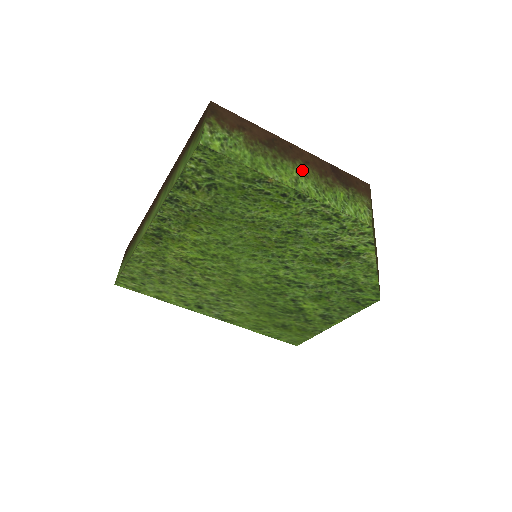
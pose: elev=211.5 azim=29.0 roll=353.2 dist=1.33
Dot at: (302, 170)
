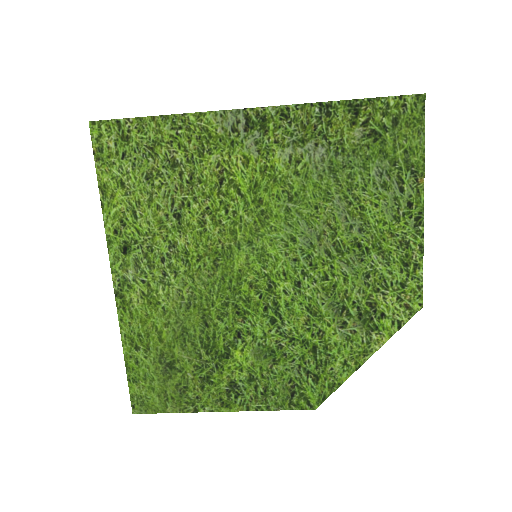
Dot at: occluded
